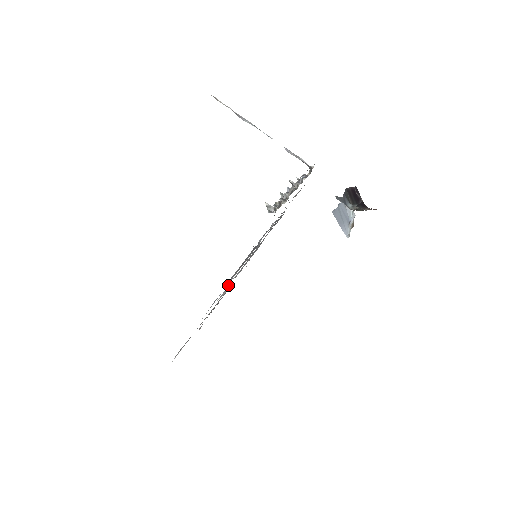
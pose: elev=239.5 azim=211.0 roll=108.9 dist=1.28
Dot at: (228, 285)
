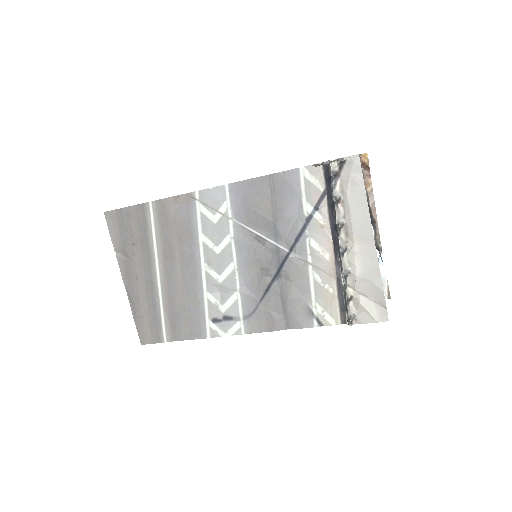
Dot at: (225, 287)
